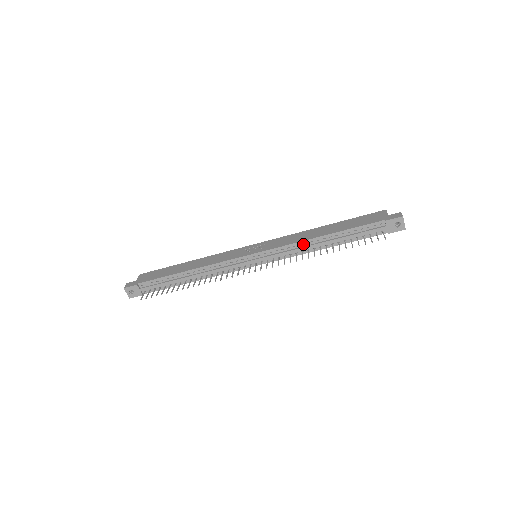
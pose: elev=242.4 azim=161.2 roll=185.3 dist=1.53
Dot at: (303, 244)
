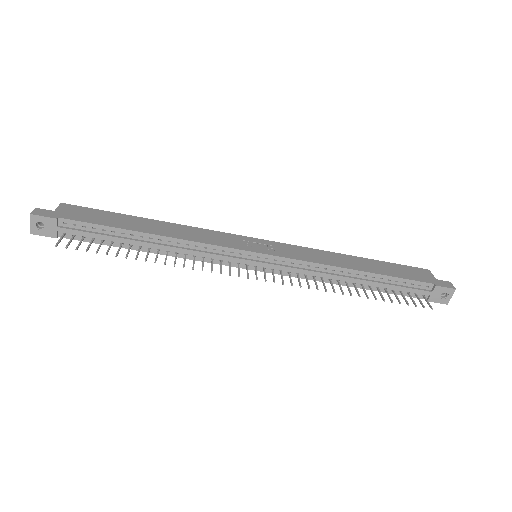
Dot at: (329, 269)
